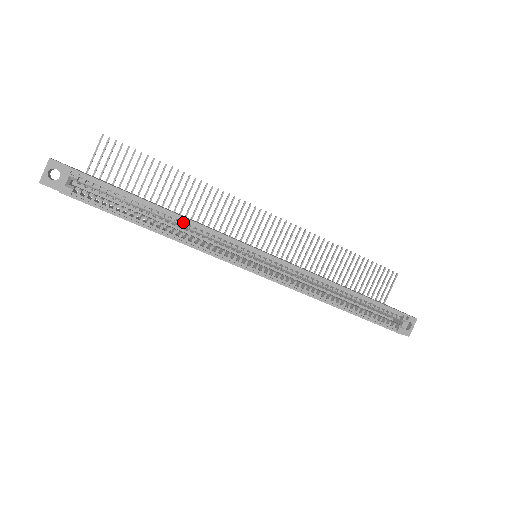
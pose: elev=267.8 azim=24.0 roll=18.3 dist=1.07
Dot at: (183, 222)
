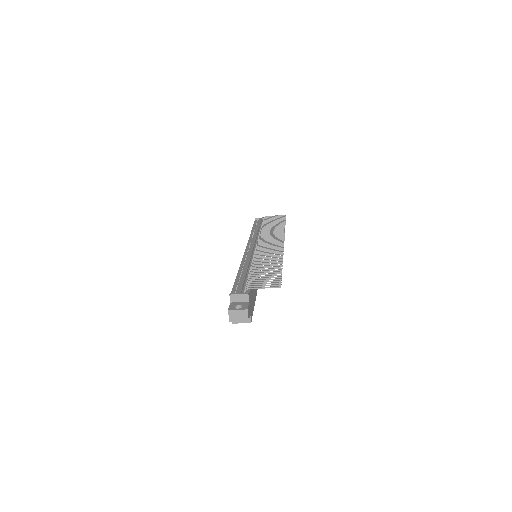
Dot at: occluded
